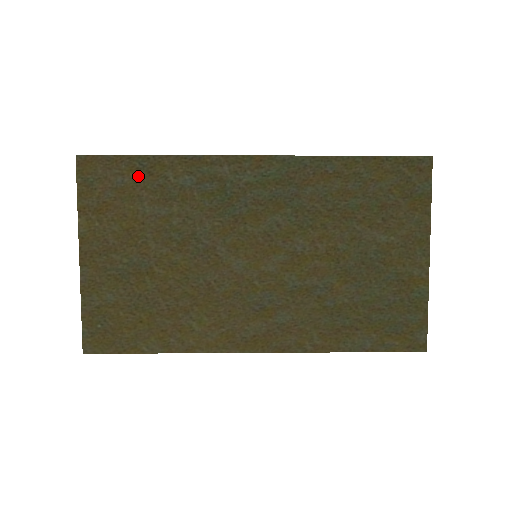
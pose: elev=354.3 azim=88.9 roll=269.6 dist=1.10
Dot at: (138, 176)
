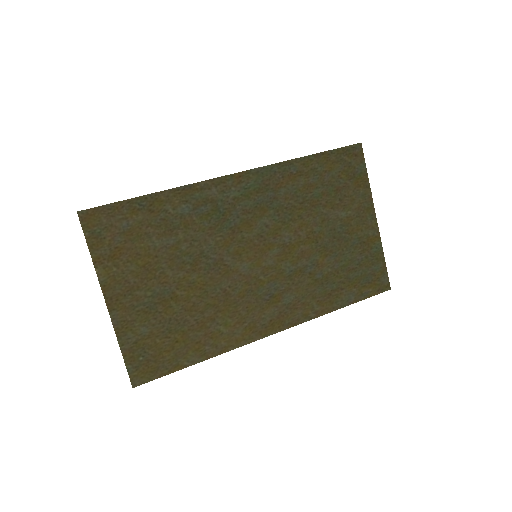
Dot at: (141, 216)
